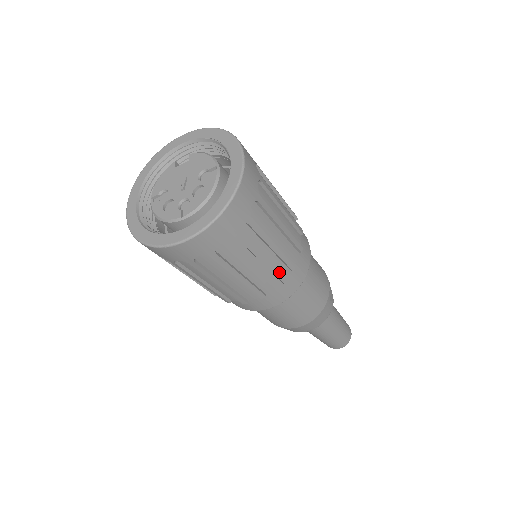
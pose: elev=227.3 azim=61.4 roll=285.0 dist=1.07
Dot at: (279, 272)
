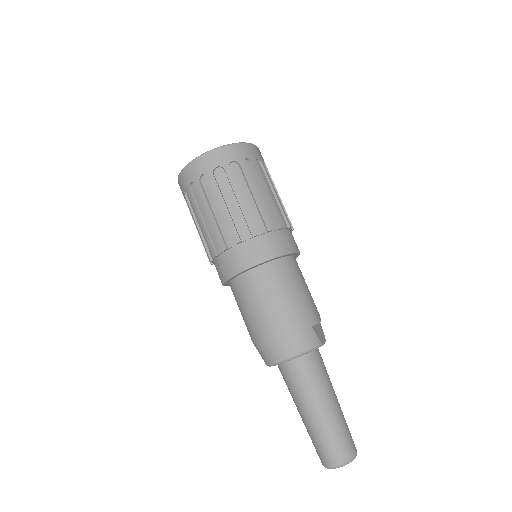
Dot at: (256, 224)
